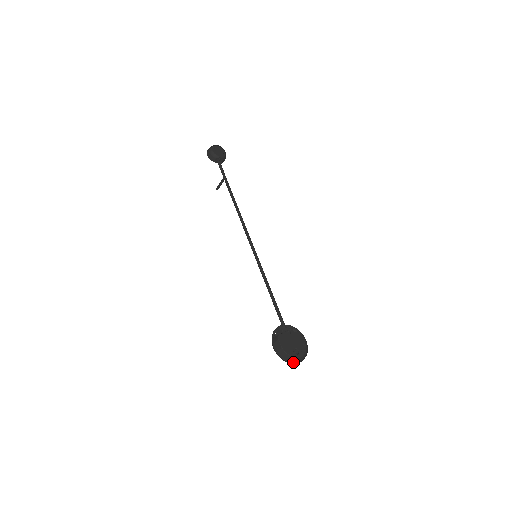
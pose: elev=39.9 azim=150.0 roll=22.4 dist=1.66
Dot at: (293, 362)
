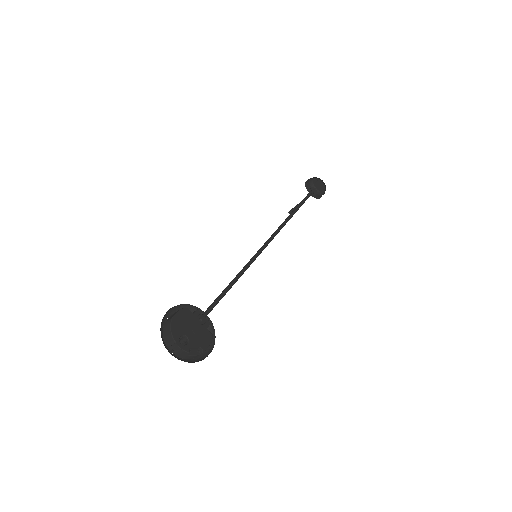
Dot at: (170, 351)
